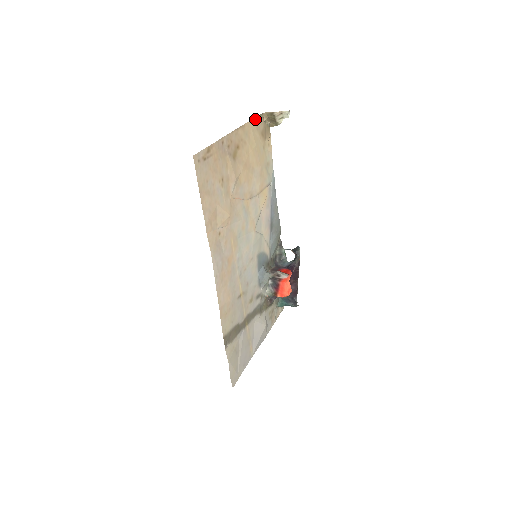
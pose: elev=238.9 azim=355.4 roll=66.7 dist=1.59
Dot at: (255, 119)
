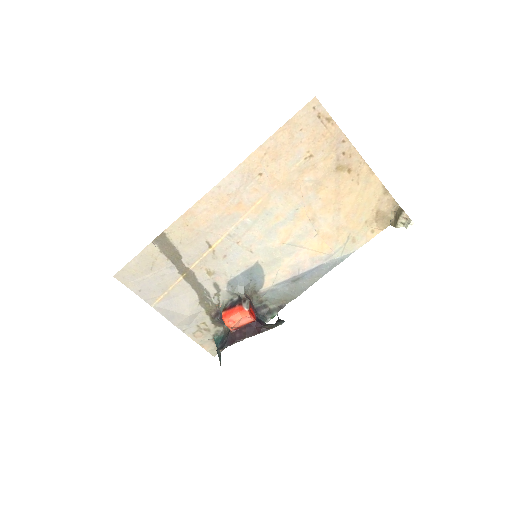
Dot at: (387, 192)
